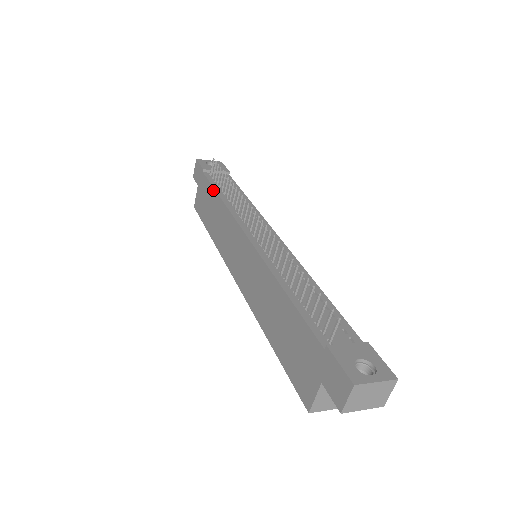
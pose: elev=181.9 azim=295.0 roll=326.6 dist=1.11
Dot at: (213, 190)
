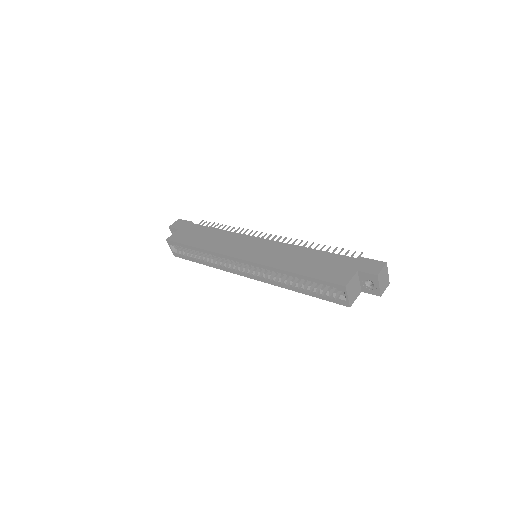
Dot at: (209, 228)
